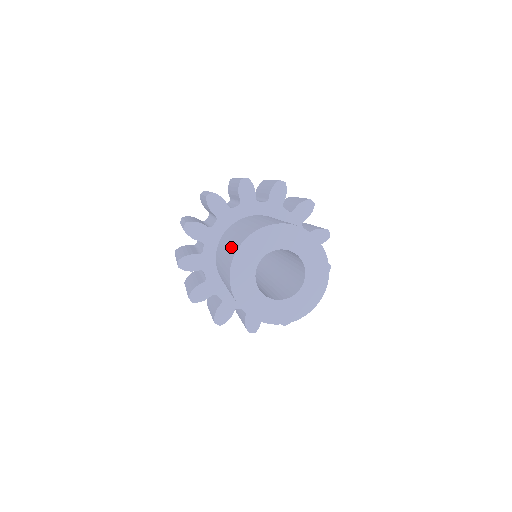
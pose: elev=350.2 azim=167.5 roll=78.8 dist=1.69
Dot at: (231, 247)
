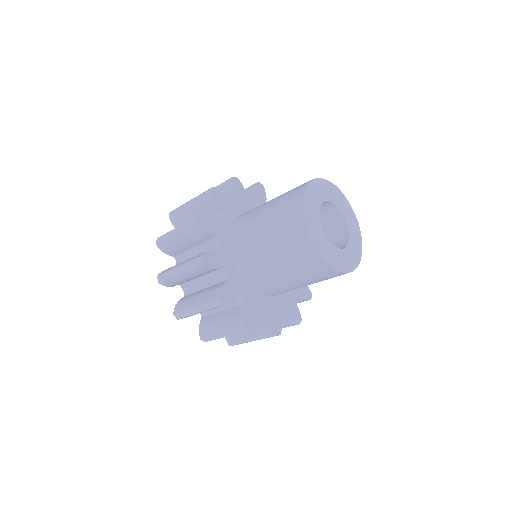
Dot at: (283, 231)
